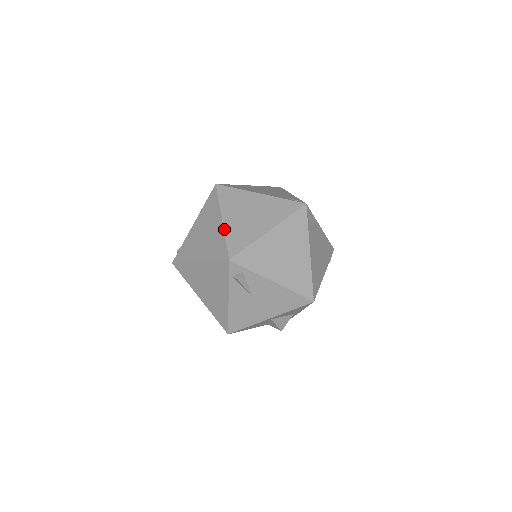
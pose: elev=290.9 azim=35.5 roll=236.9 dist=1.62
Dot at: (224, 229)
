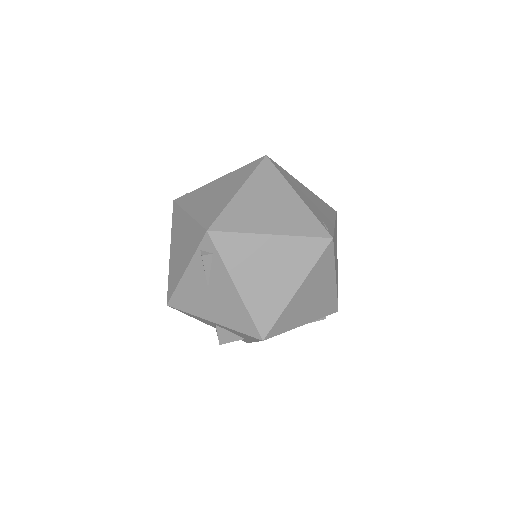
Dot at: (232, 200)
